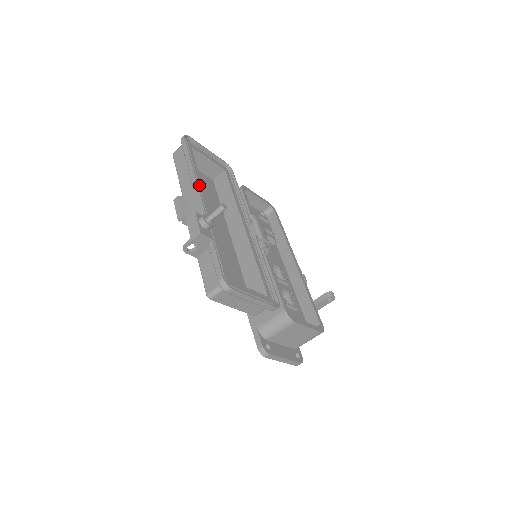
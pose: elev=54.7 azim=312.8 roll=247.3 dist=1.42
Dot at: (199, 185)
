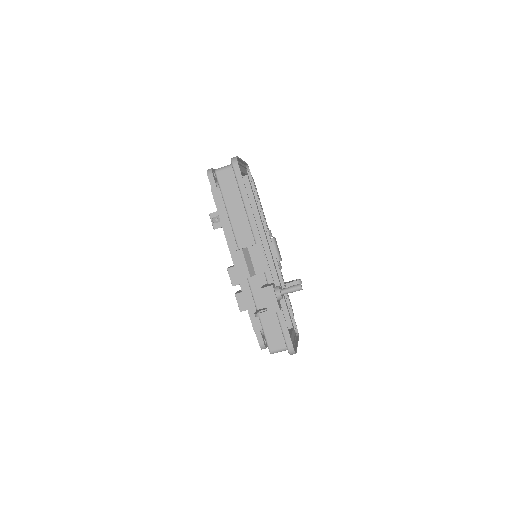
Dot at: (259, 235)
